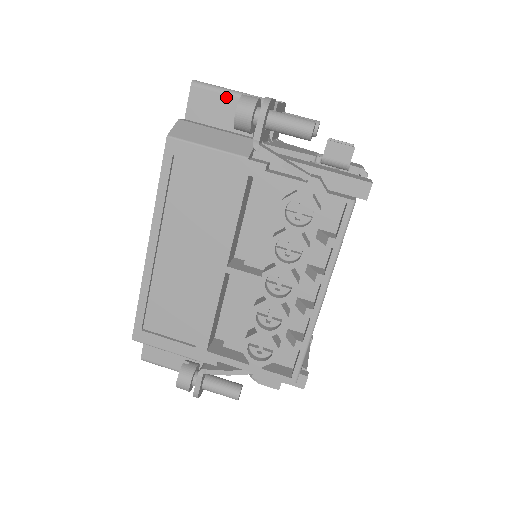
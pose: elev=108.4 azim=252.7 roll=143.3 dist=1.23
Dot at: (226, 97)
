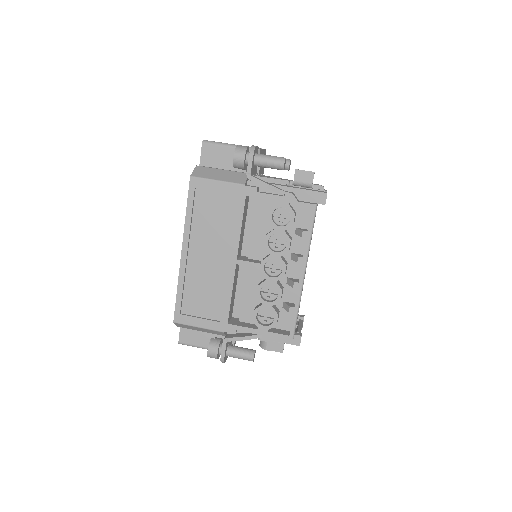
Dot at: (226, 149)
